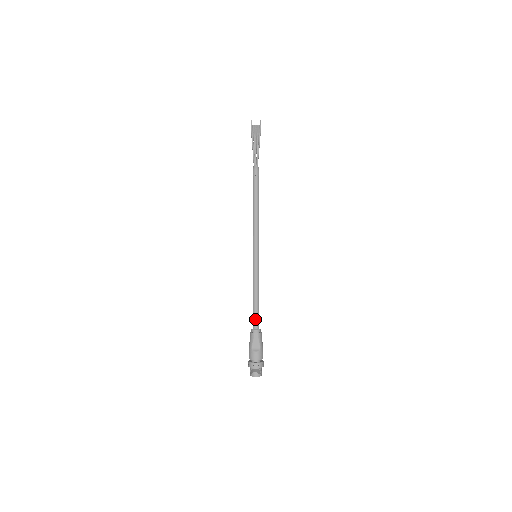
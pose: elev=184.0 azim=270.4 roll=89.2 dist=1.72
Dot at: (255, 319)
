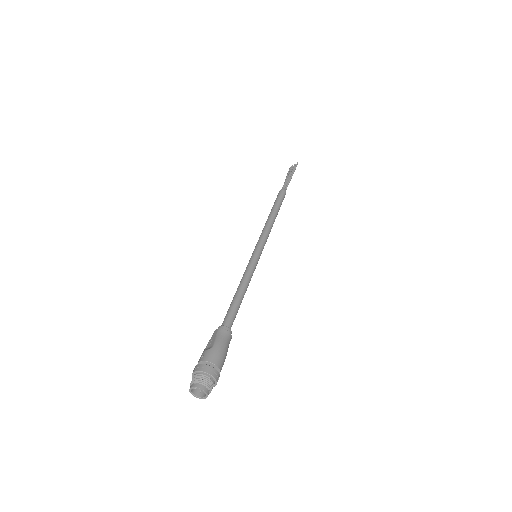
Dot at: (226, 316)
